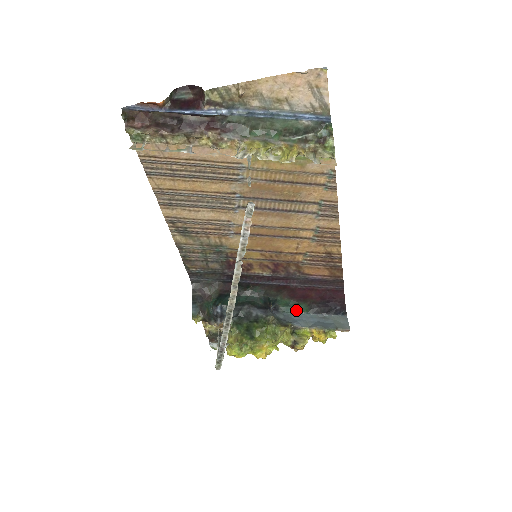
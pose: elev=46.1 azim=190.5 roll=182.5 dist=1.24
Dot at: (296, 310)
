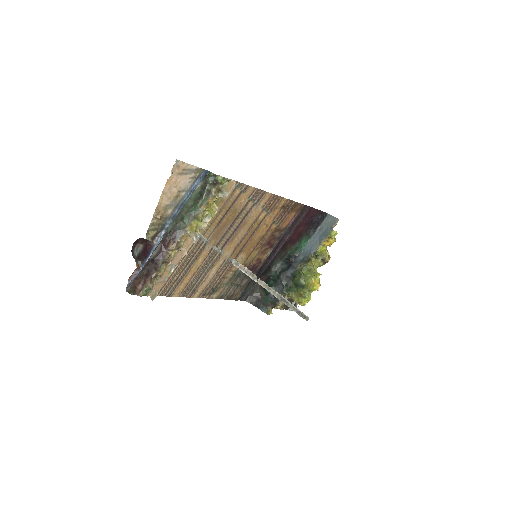
Dot at: (304, 245)
